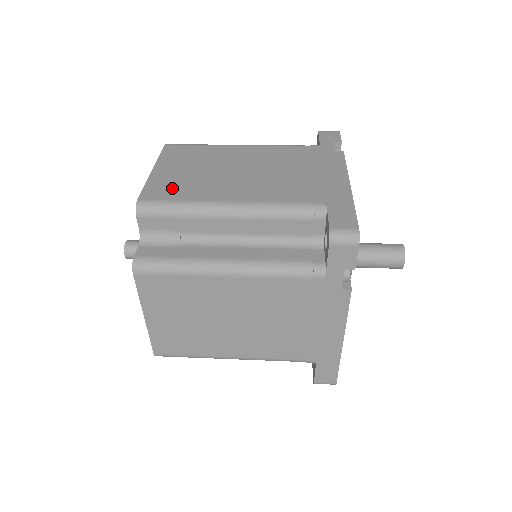
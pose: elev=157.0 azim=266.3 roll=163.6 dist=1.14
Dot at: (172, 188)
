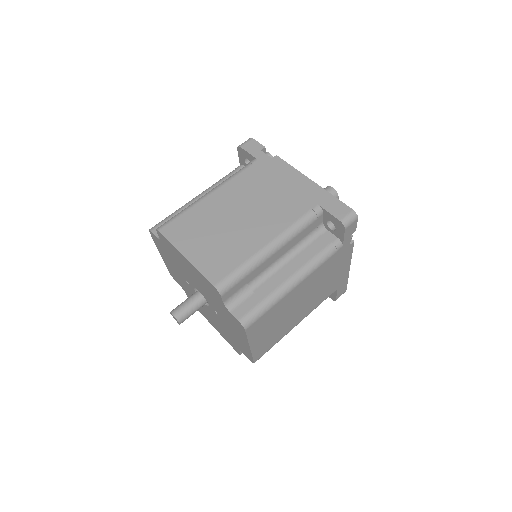
Dot at: (221, 261)
